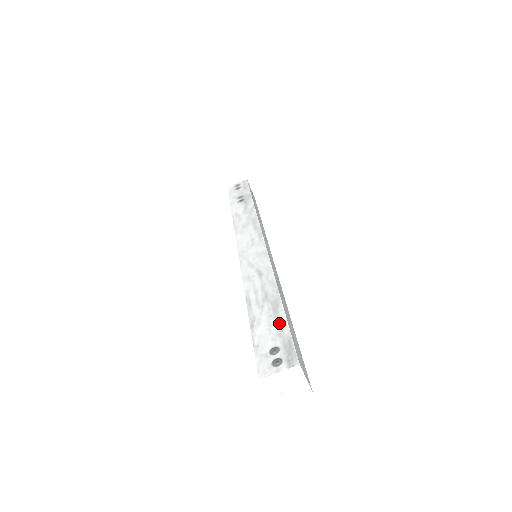
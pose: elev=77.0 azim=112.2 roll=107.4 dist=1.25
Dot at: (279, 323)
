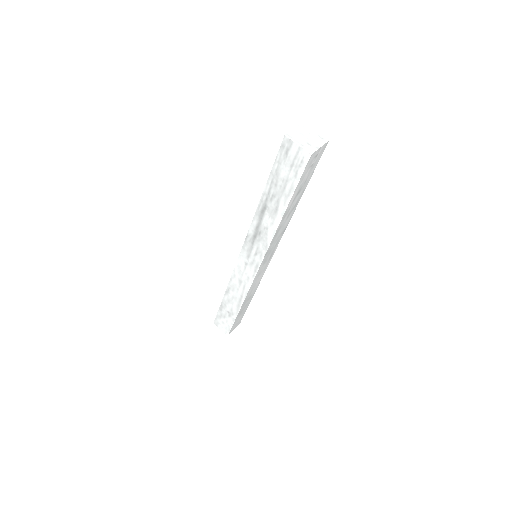
Dot at: occluded
